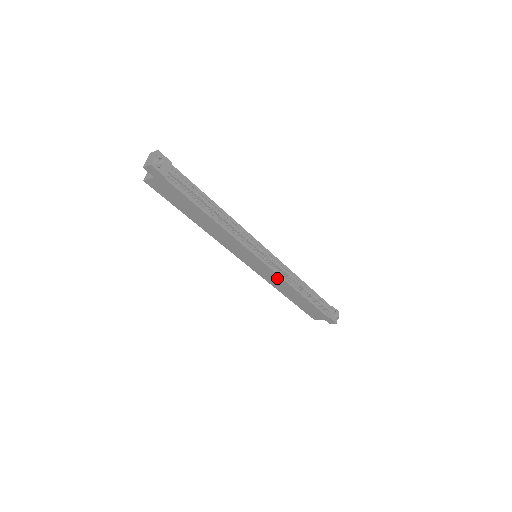
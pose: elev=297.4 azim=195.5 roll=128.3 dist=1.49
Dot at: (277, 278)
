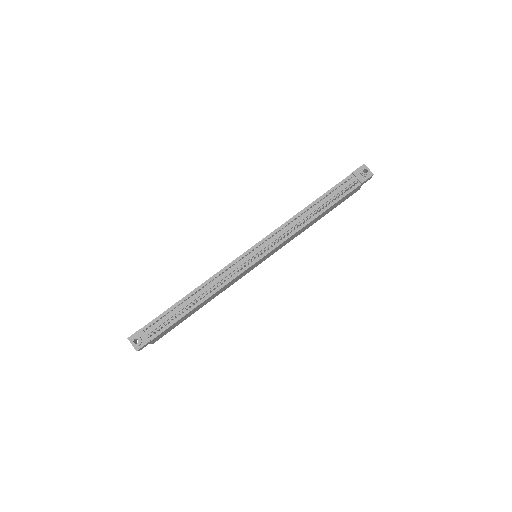
Dot at: occluded
